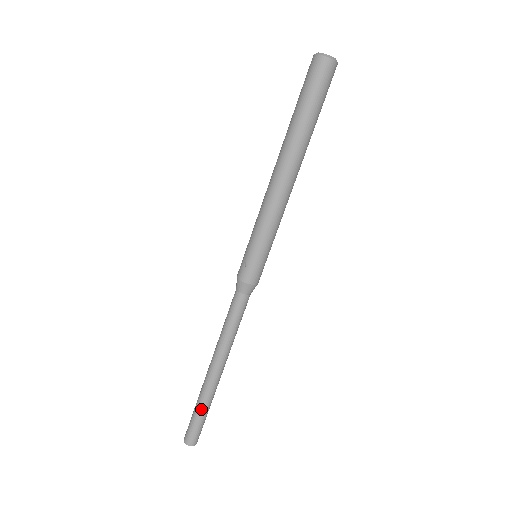
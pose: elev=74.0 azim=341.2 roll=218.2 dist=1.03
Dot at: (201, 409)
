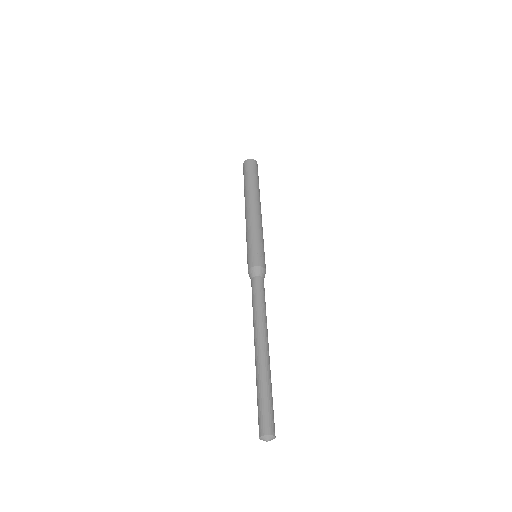
Dot at: (270, 386)
